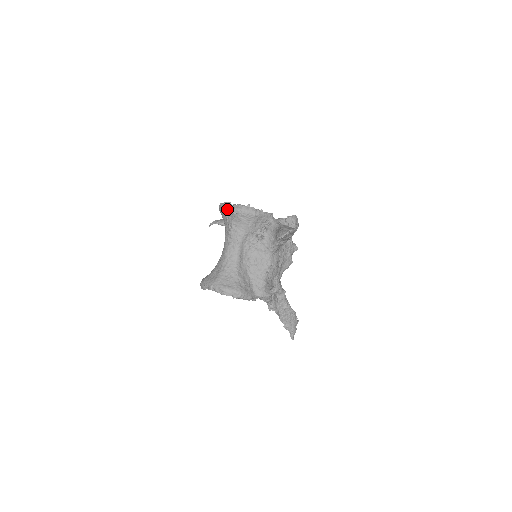
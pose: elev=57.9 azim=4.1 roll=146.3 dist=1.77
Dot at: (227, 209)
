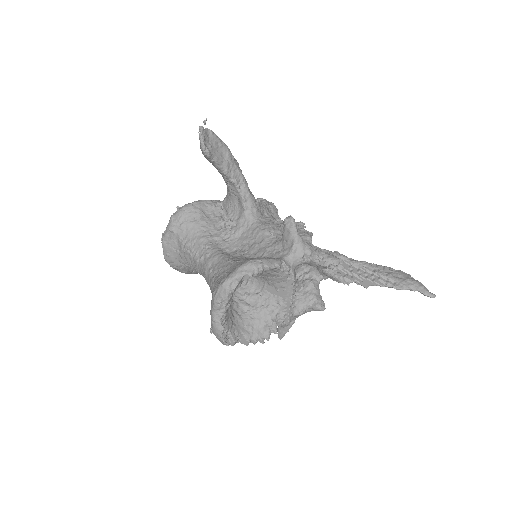
Dot at: (166, 242)
